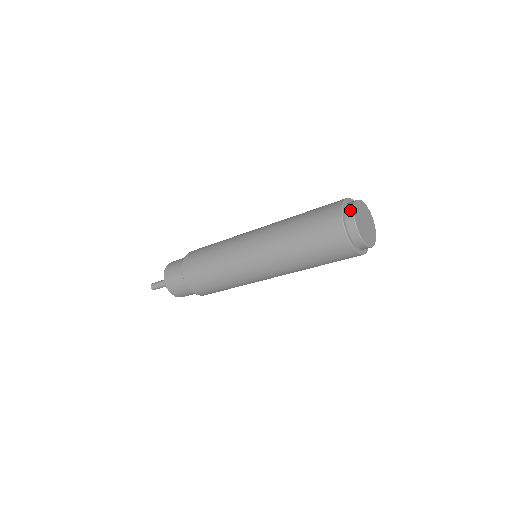
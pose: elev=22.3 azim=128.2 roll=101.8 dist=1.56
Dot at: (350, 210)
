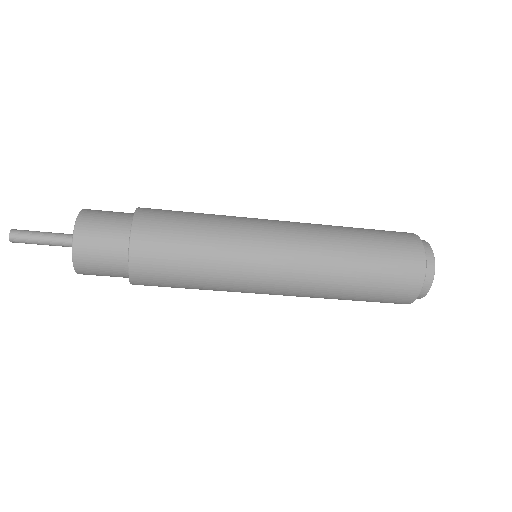
Dot at: (427, 246)
